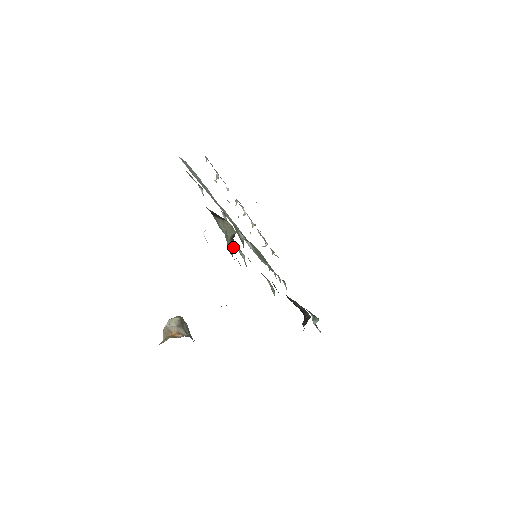
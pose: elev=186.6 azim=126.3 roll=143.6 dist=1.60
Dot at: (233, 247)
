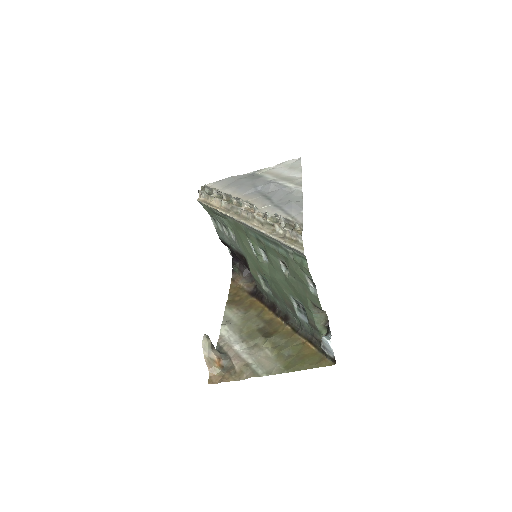
Dot at: (325, 331)
